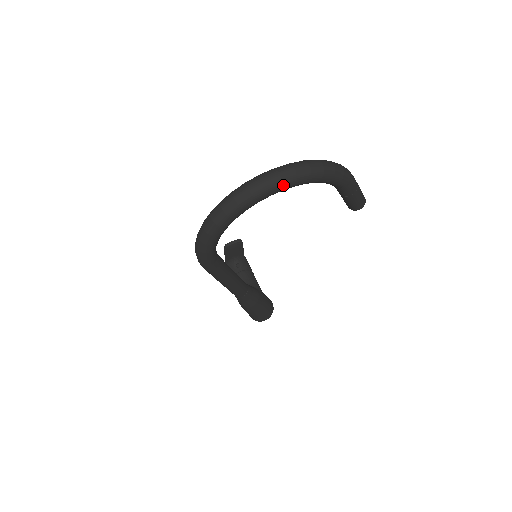
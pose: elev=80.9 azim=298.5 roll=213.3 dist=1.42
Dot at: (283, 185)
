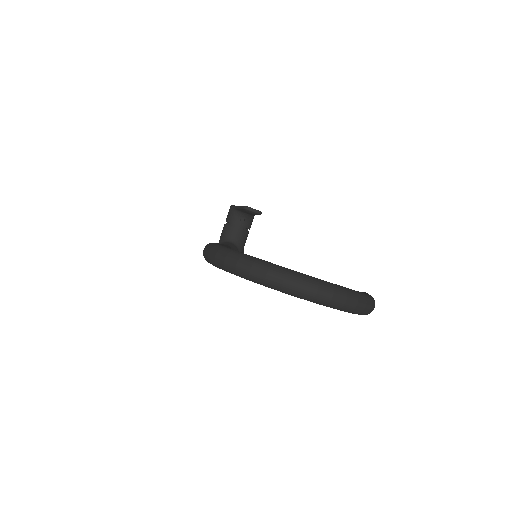
Dot at: (311, 301)
